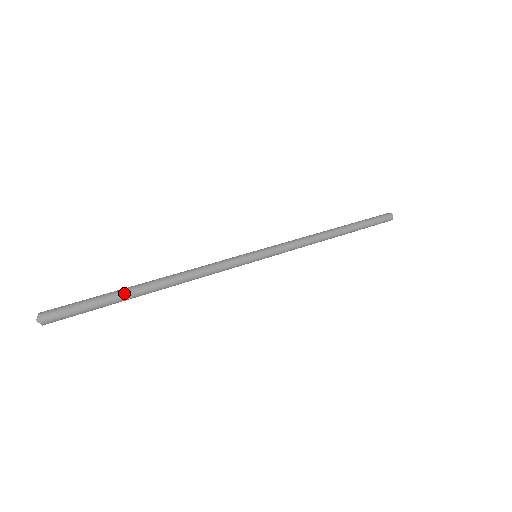
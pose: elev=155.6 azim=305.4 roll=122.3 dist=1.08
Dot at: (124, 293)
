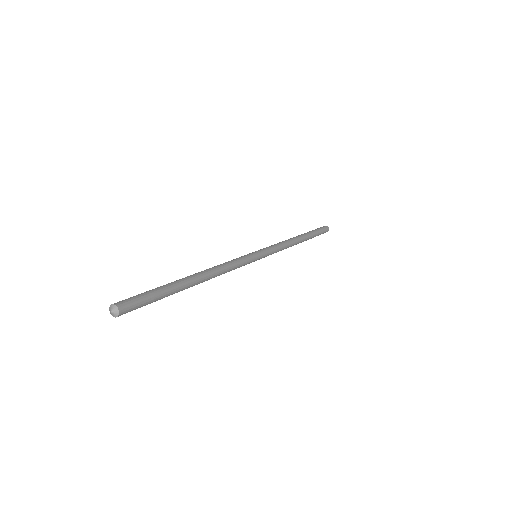
Dot at: (175, 283)
